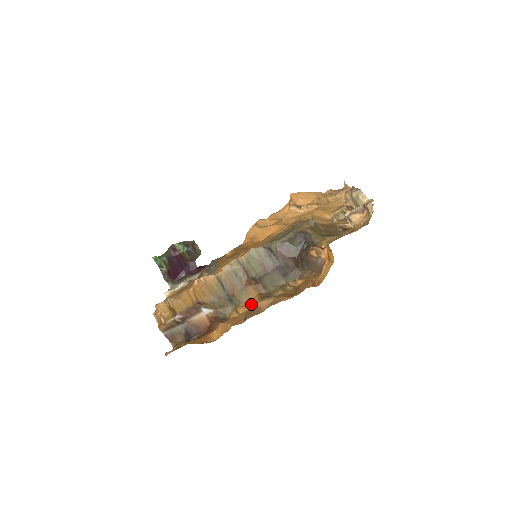
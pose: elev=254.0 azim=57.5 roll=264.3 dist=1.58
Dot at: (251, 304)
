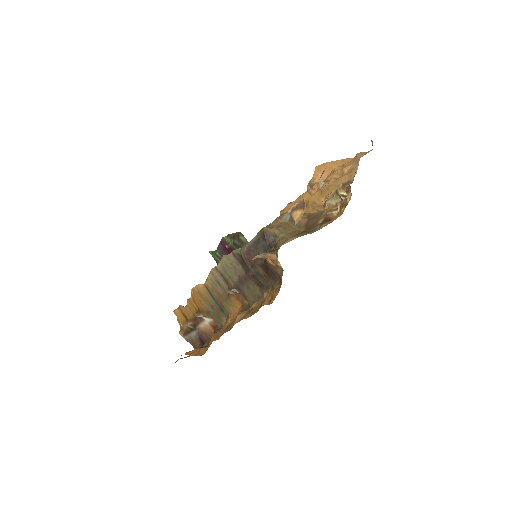
Dot at: occluded
